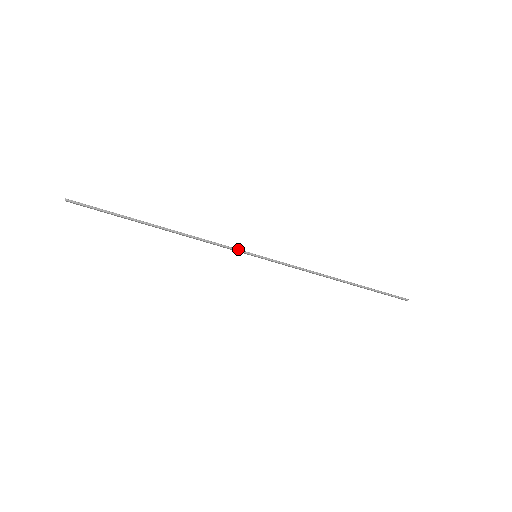
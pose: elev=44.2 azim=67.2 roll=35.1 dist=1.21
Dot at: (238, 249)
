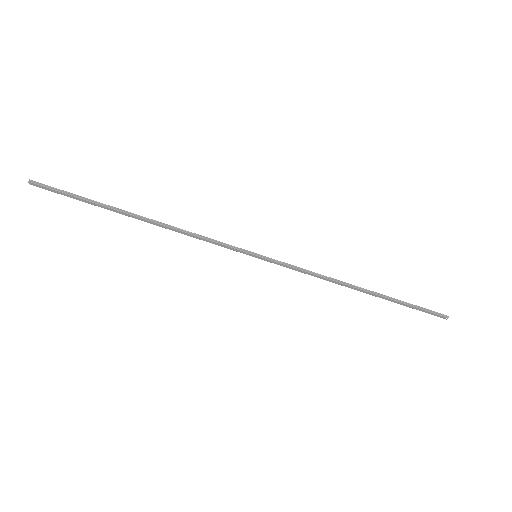
Dot at: (234, 246)
